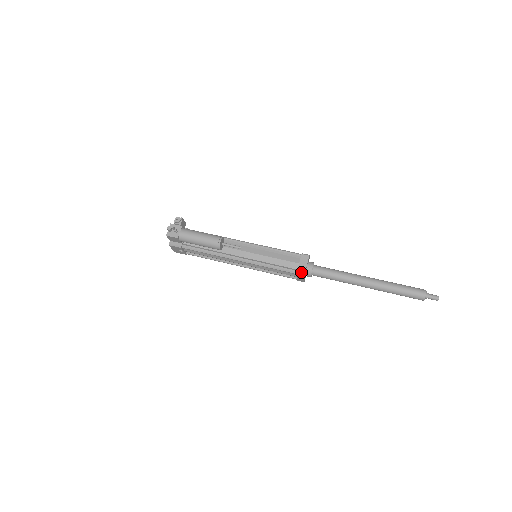
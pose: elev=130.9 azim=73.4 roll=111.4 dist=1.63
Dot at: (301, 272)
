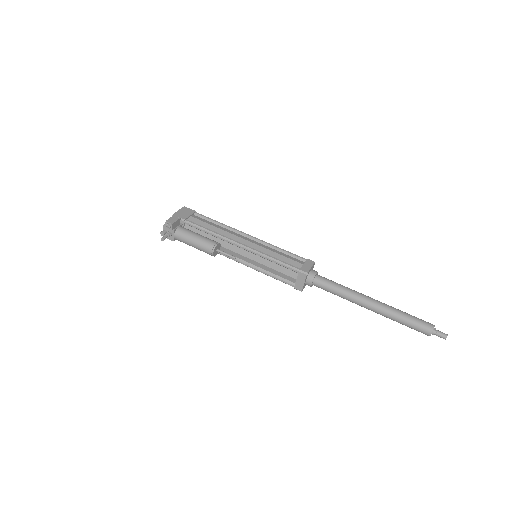
Dot at: (298, 289)
